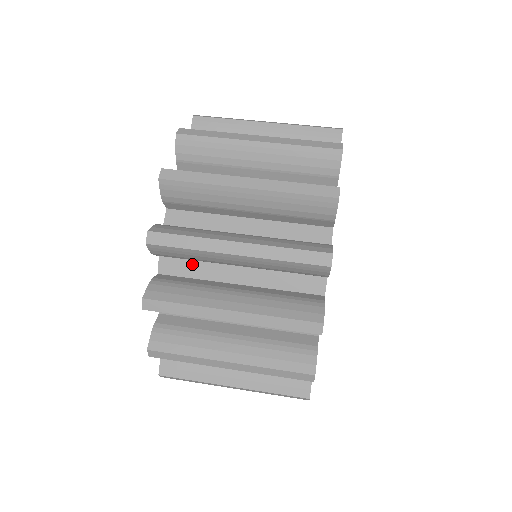
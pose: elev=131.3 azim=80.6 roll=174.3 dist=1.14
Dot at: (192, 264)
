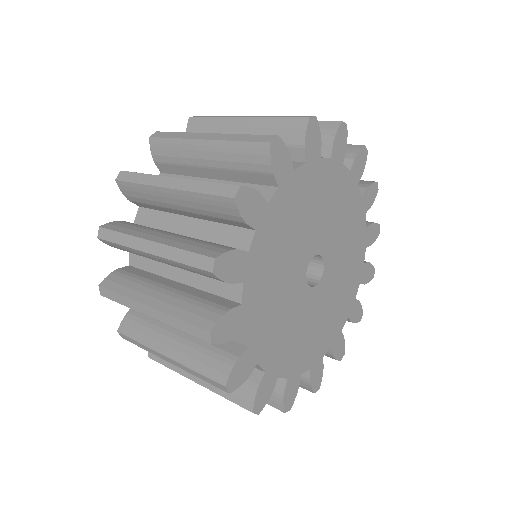
Dot at: (157, 215)
